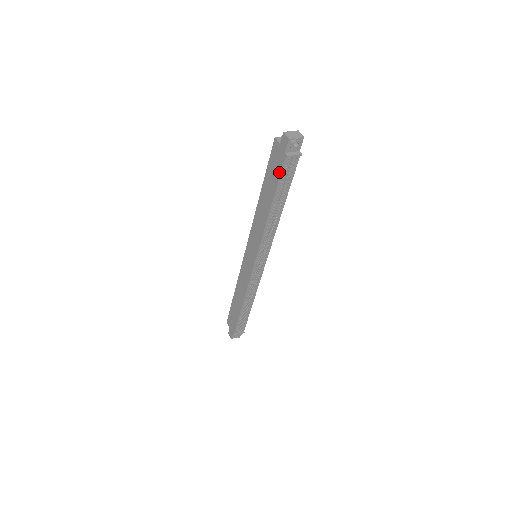
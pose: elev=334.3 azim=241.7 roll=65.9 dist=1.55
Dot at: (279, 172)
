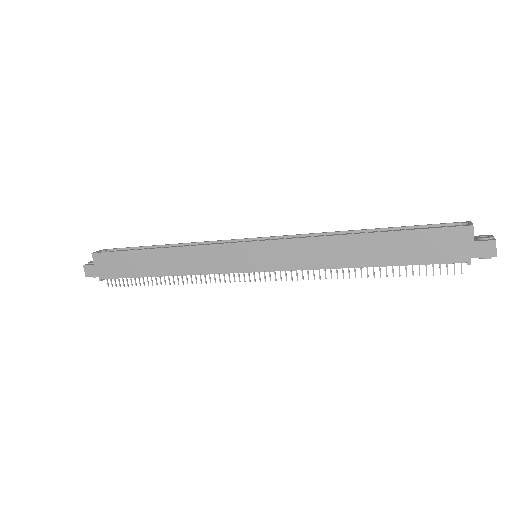
Dot at: (435, 260)
